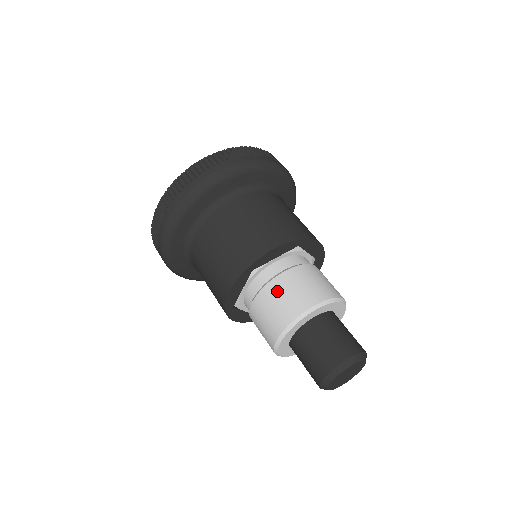
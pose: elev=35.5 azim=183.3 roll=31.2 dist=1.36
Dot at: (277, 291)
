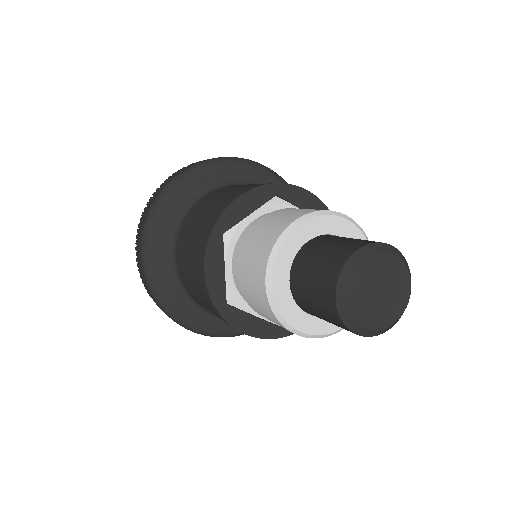
Dot at: (253, 237)
